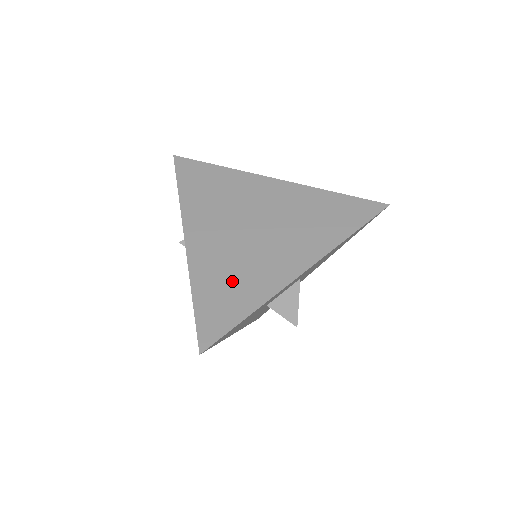
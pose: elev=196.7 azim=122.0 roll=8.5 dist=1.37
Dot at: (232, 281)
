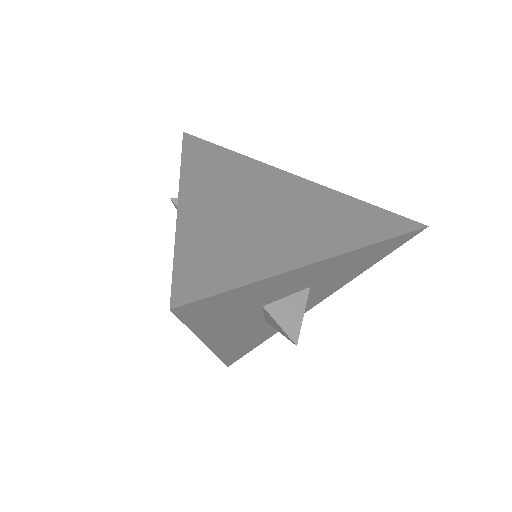
Dot at: (232, 245)
